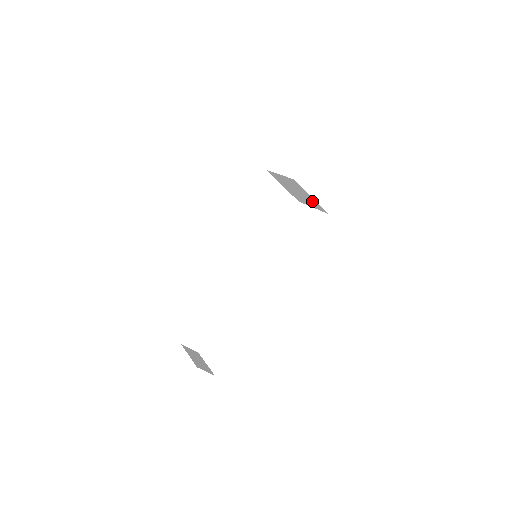
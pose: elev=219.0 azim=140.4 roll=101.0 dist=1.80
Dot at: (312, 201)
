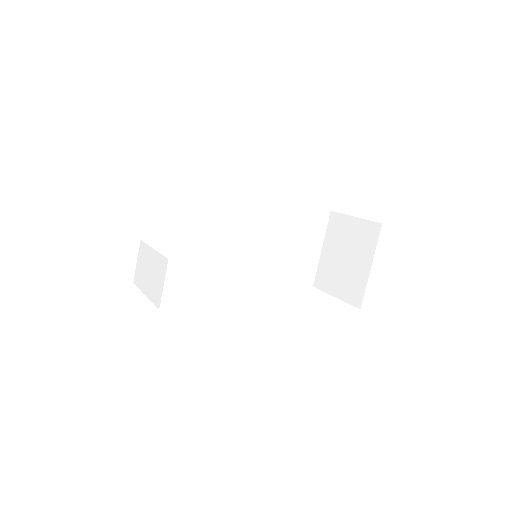
Dot at: (358, 279)
